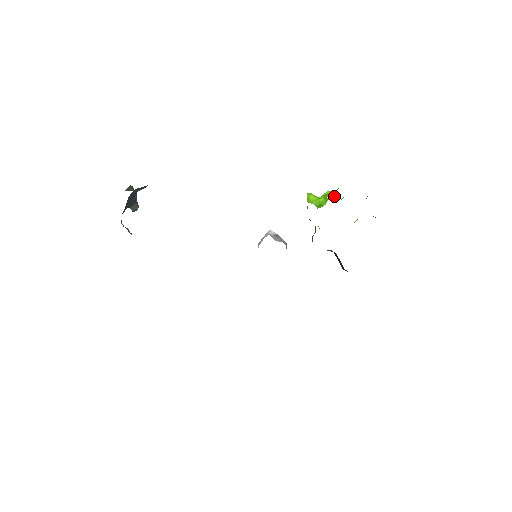
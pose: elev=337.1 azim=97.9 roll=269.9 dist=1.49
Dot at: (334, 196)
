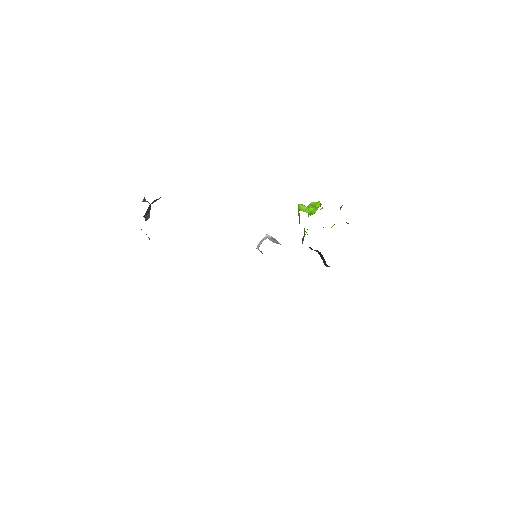
Dot at: (319, 206)
